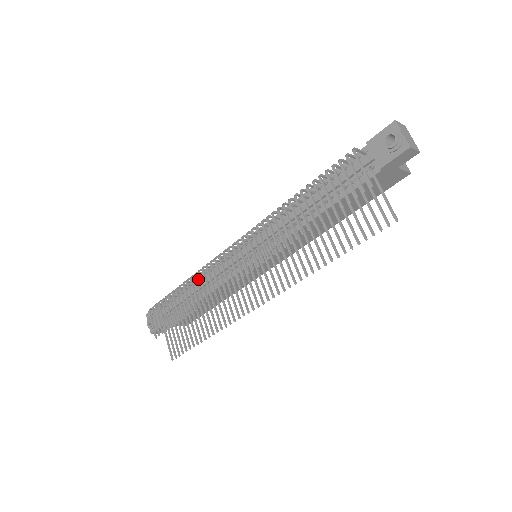
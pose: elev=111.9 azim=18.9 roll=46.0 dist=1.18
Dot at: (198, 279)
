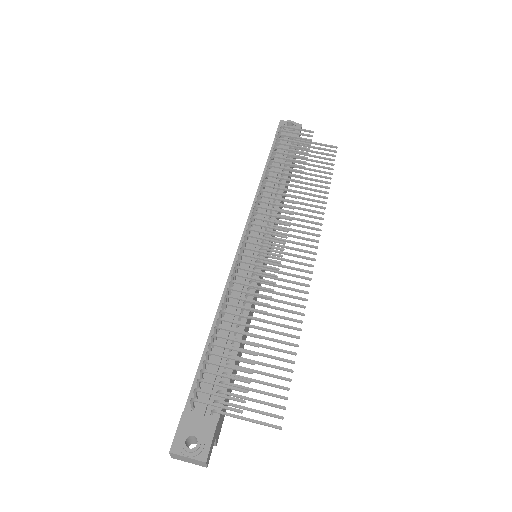
Dot at: occluded
